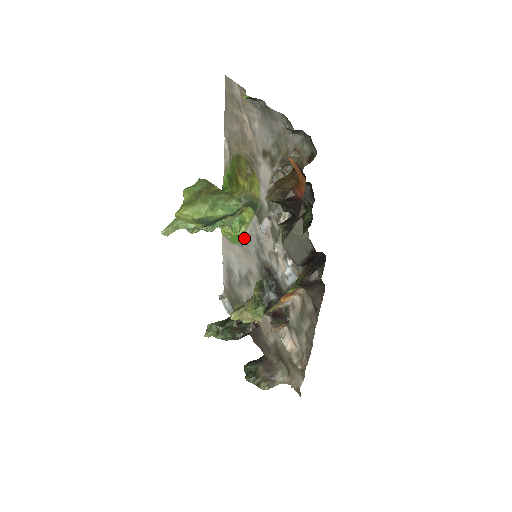
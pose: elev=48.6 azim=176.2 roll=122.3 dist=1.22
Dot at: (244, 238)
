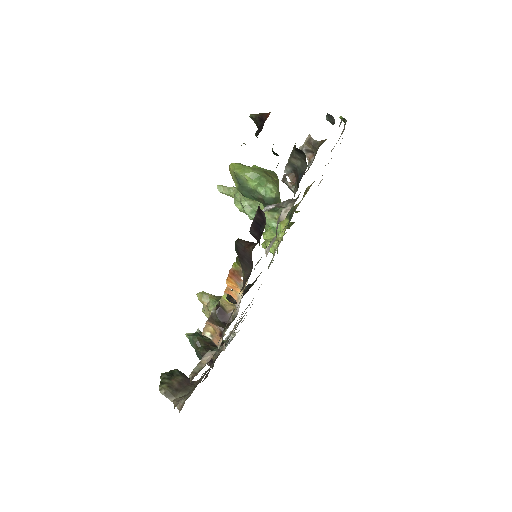
Dot at: (272, 259)
